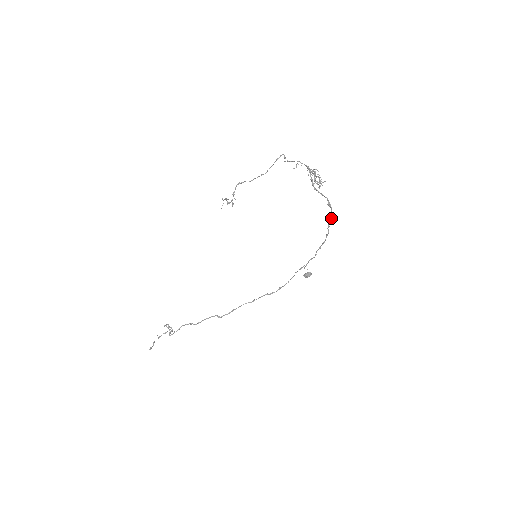
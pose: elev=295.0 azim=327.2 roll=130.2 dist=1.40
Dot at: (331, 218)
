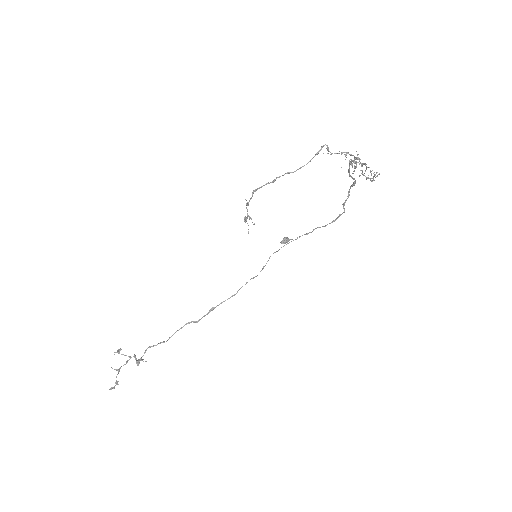
Dot at: (348, 196)
